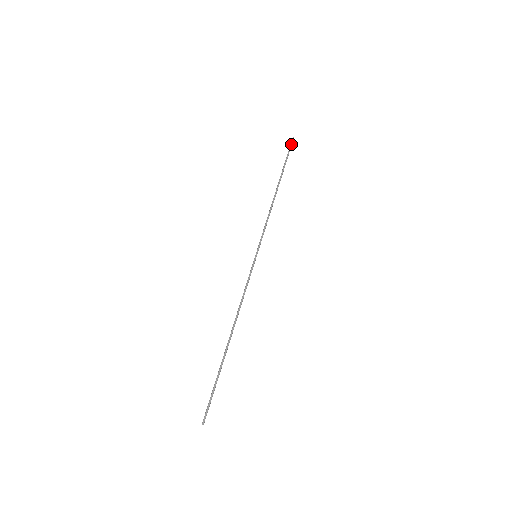
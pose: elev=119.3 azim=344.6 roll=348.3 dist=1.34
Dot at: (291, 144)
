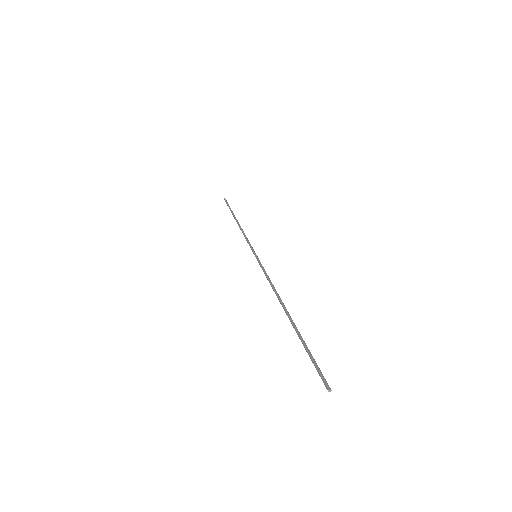
Dot at: (226, 201)
